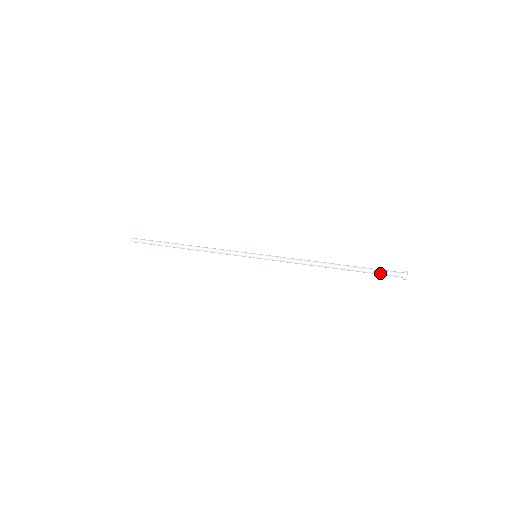
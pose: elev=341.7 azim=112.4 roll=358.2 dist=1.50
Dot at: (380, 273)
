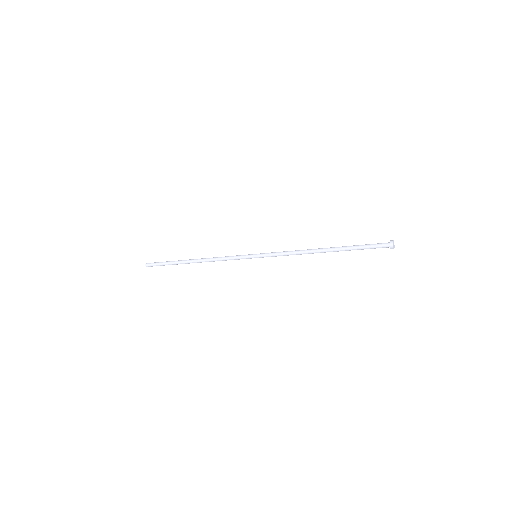
Dot at: (368, 245)
